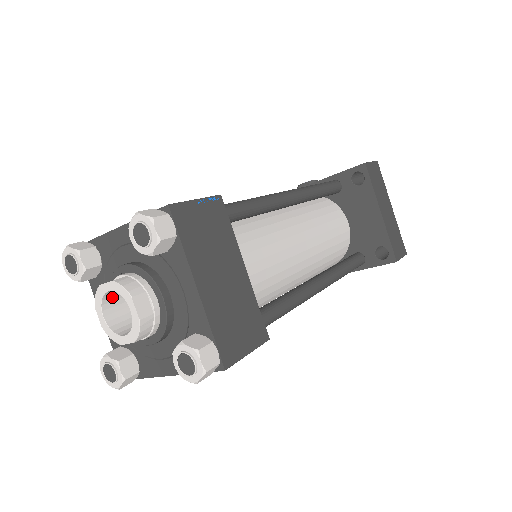
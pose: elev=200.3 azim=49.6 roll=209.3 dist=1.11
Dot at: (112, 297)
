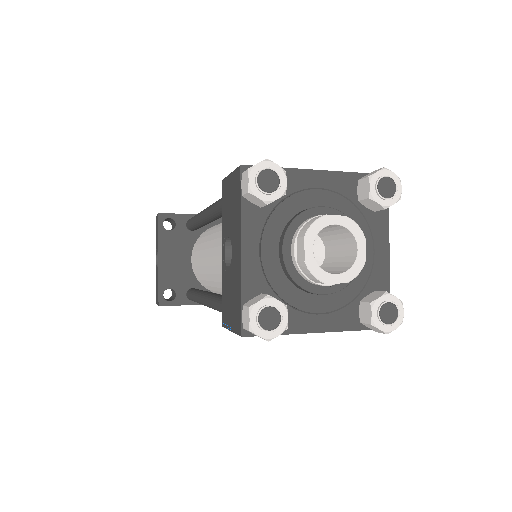
Dot at: occluded
